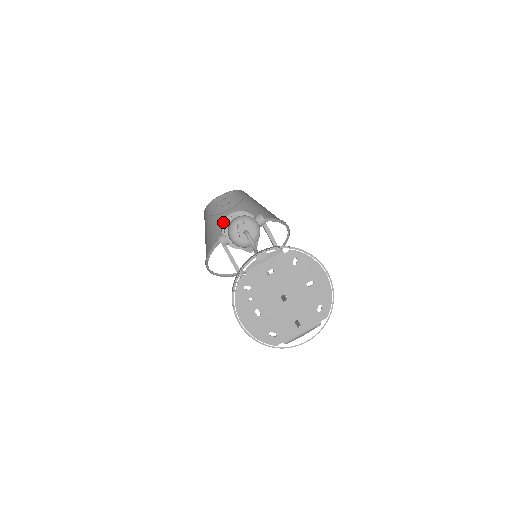
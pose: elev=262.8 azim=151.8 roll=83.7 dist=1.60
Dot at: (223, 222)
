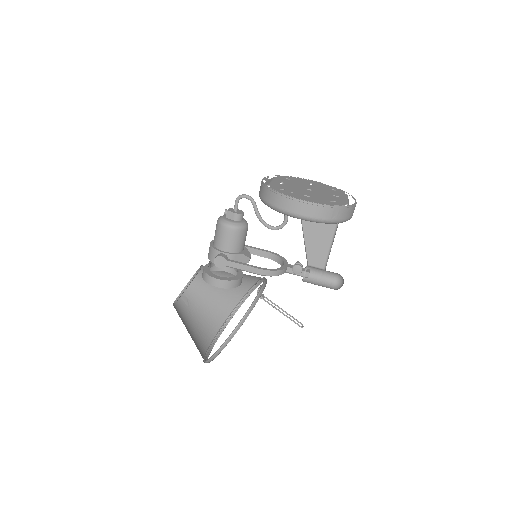
Dot at: (204, 272)
